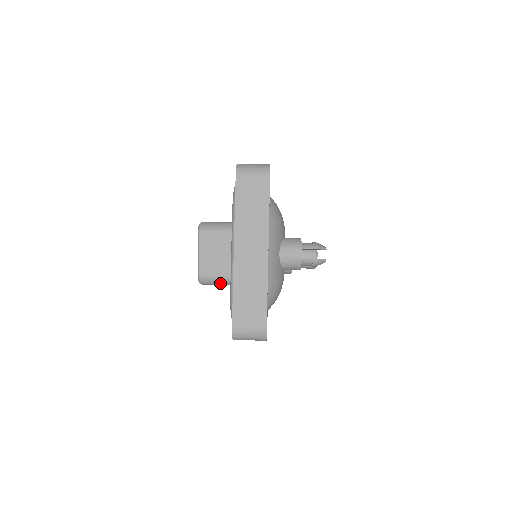
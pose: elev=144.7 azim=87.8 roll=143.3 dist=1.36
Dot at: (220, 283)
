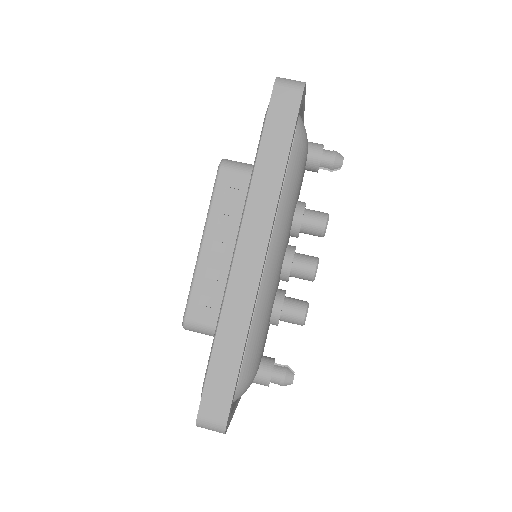
Dot at: occluded
